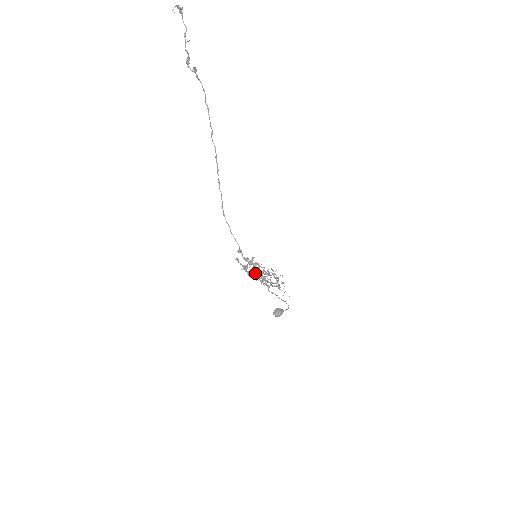
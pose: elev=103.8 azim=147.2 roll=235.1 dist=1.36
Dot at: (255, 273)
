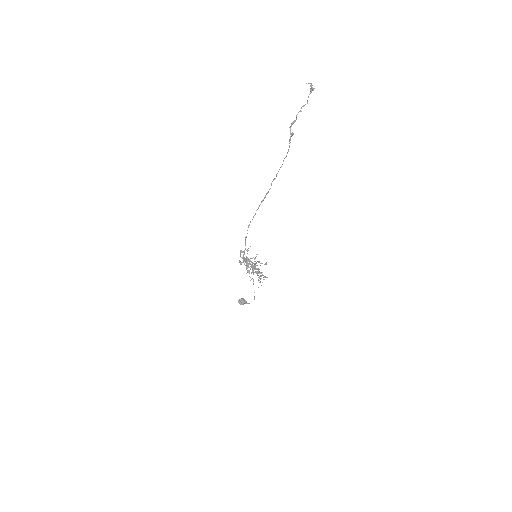
Dot at: (248, 264)
